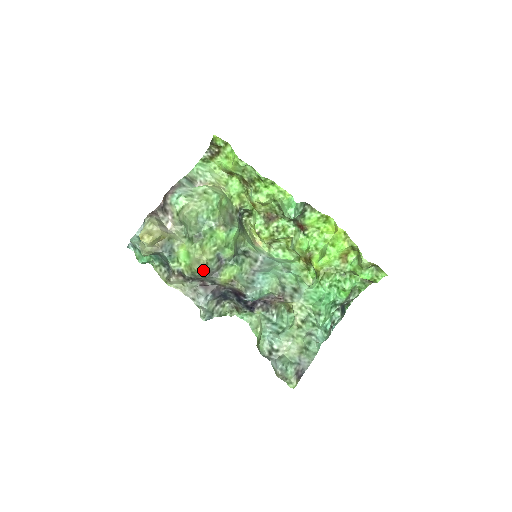
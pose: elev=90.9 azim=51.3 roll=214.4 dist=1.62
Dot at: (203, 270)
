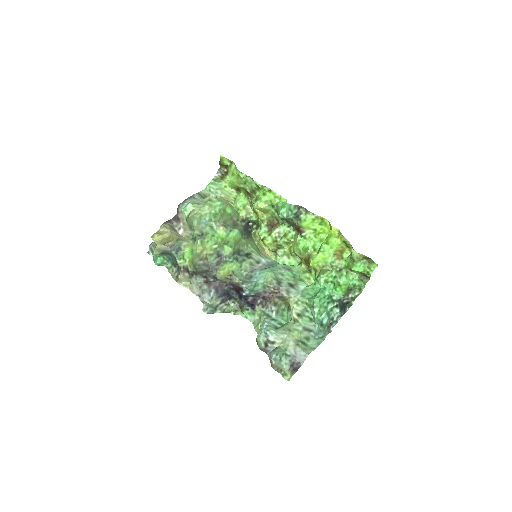
Dot at: (202, 262)
